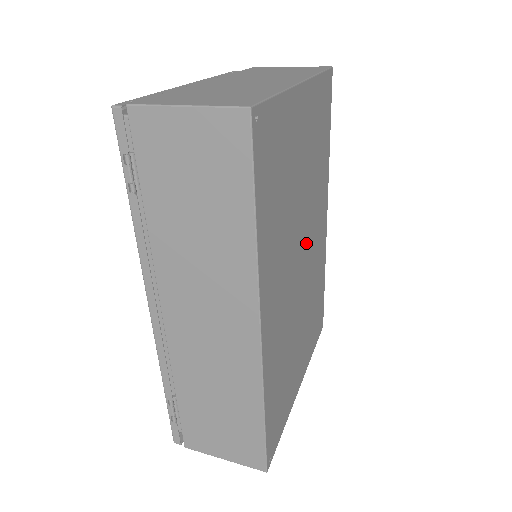
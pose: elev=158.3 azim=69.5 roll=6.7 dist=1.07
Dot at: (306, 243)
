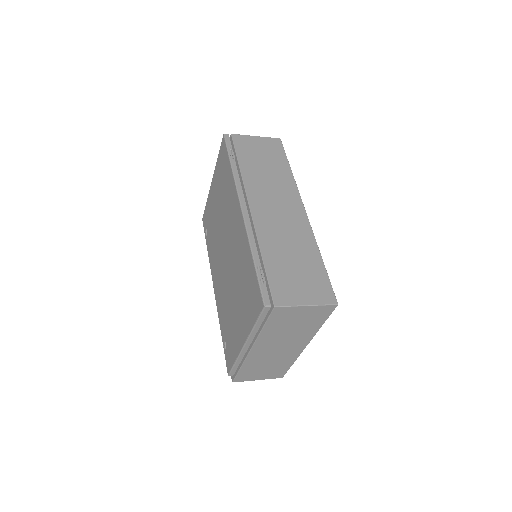
Dot at: occluded
